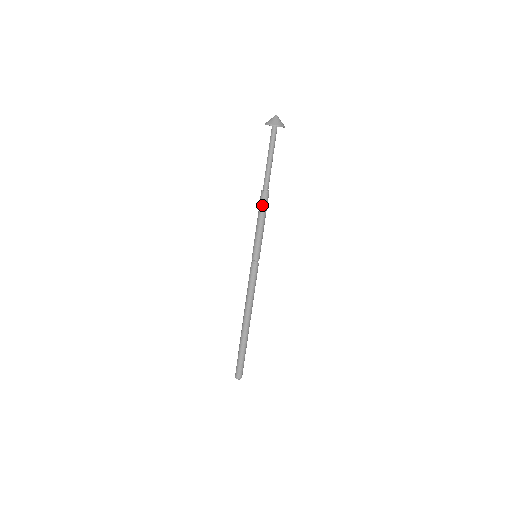
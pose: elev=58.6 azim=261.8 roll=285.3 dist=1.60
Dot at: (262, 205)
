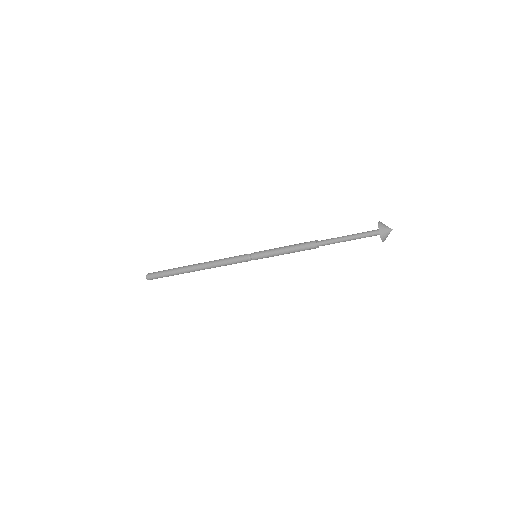
Dot at: (304, 250)
